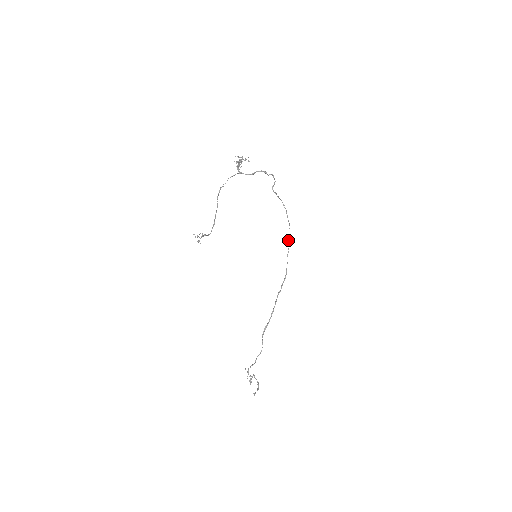
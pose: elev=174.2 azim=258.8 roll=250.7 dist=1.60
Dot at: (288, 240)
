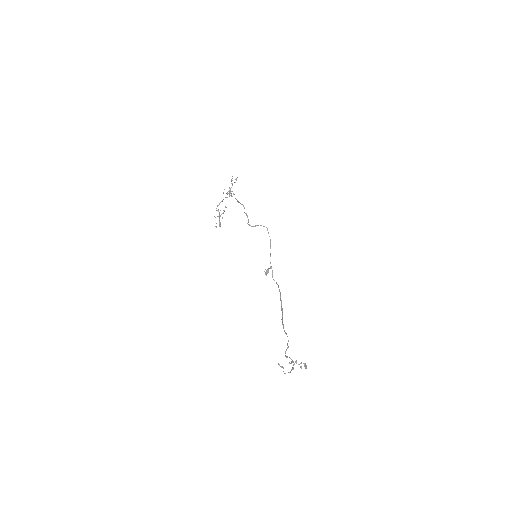
Dot at: occluded
